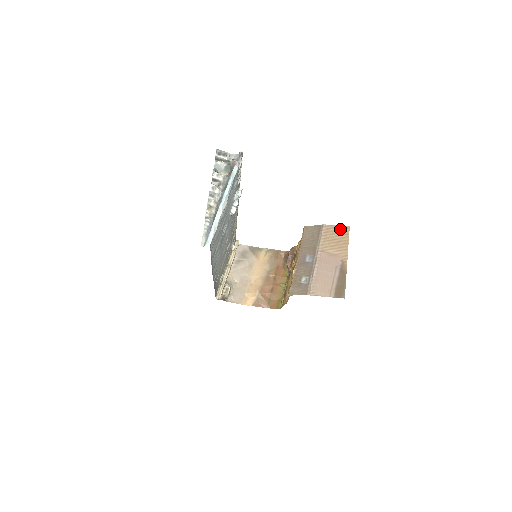
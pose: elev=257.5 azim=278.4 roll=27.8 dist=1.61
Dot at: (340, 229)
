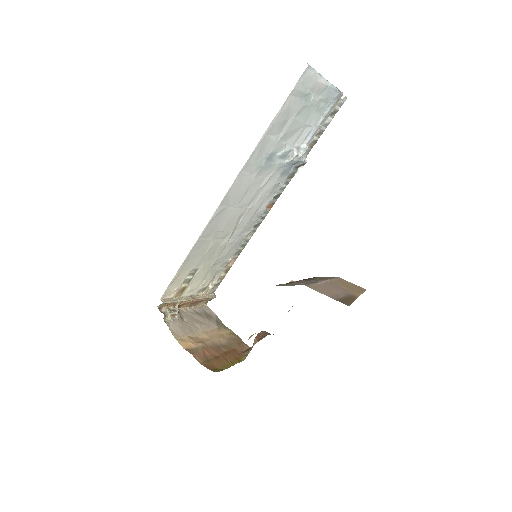
Dot at: (356, 286)
